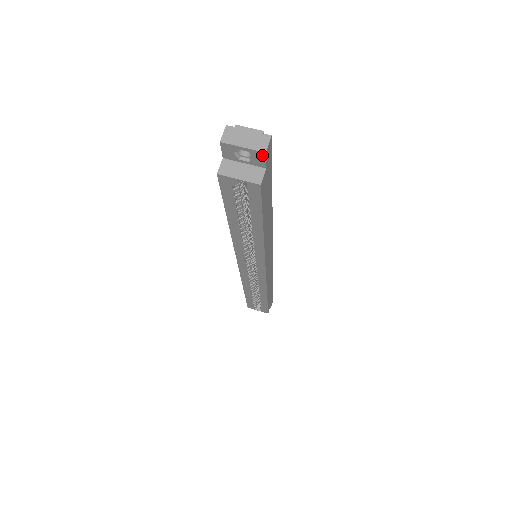
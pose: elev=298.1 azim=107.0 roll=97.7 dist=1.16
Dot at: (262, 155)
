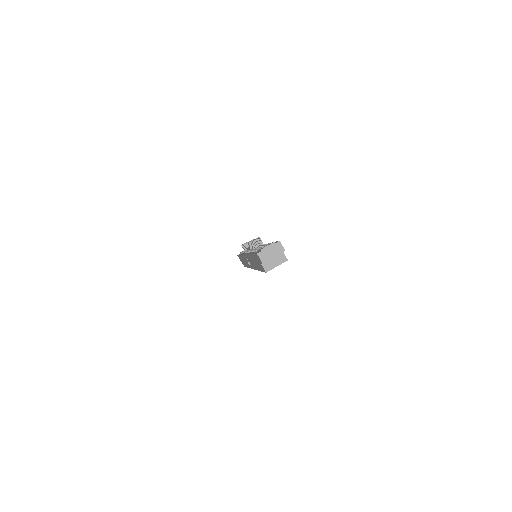
Dot at: occluded
